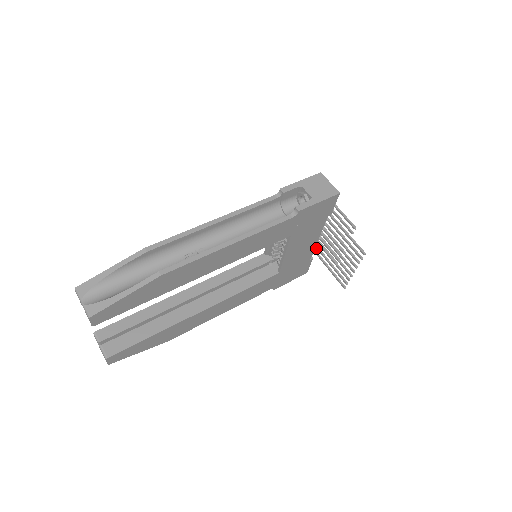
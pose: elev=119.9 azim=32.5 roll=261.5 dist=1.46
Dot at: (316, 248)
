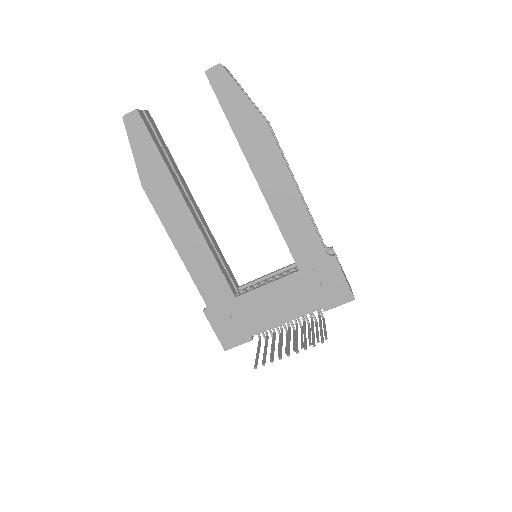
Dot at: (267, 336)
